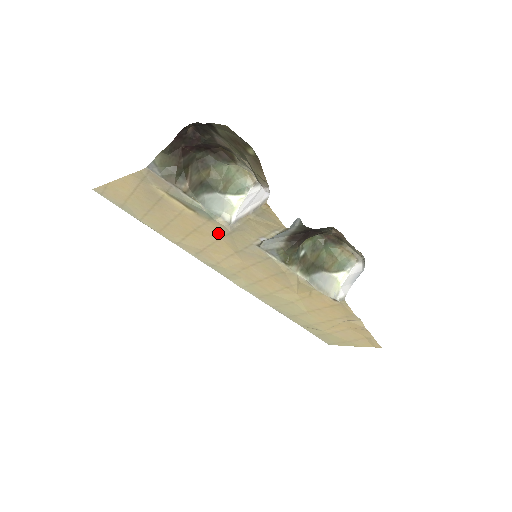
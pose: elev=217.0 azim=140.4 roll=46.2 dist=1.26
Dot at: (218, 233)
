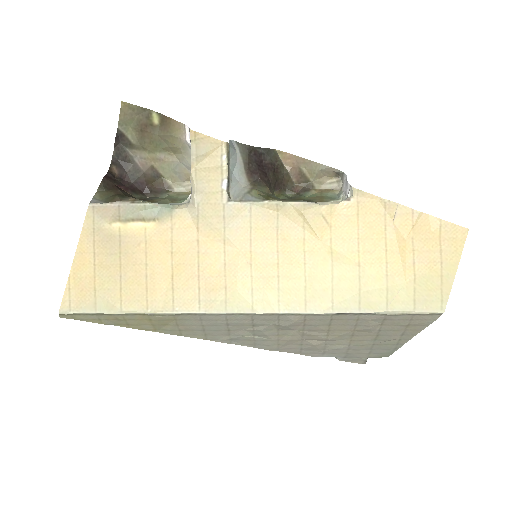
Dot at: (191, 229)
